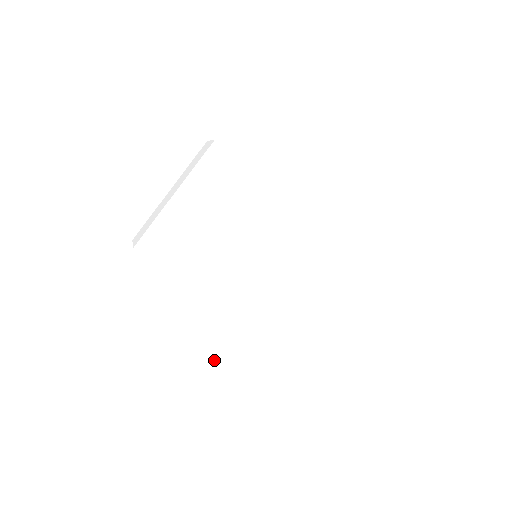
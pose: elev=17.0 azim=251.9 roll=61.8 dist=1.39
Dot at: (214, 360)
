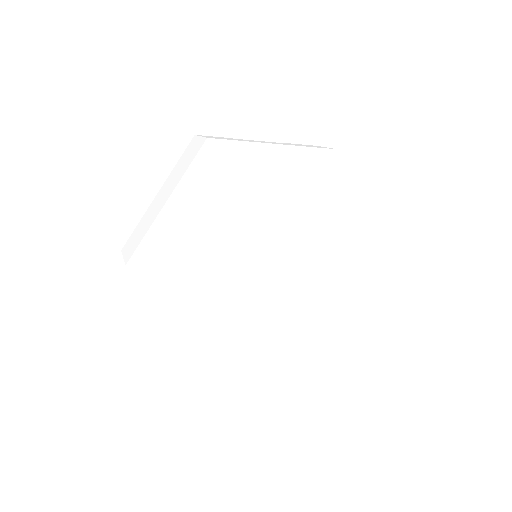
Dot at: (220, 368)
